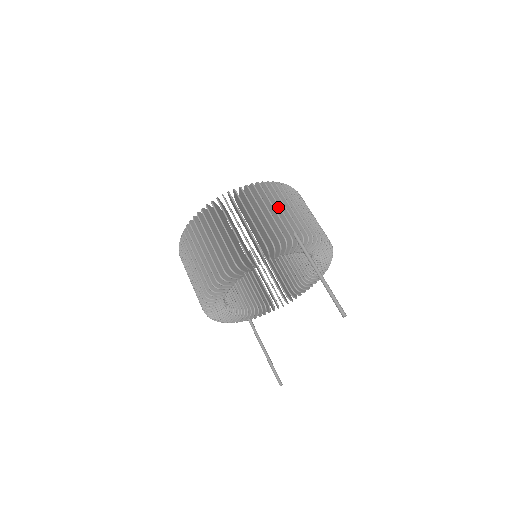
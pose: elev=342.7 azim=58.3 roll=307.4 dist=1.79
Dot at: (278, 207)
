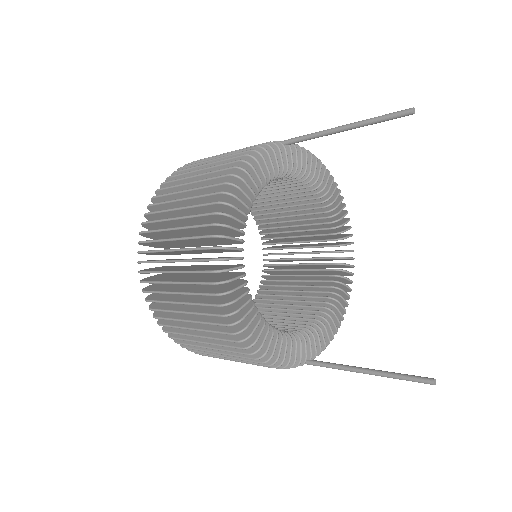
Dot at: occluded
